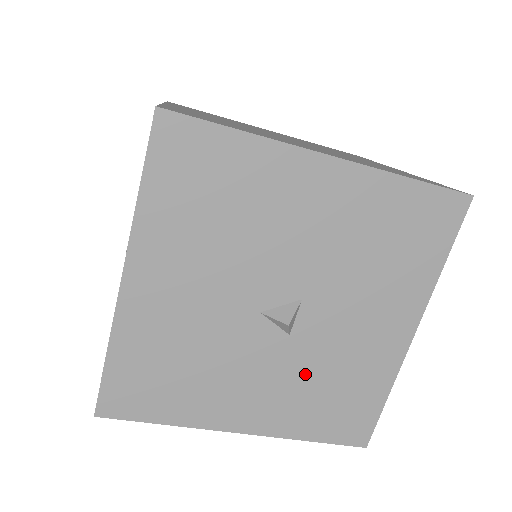
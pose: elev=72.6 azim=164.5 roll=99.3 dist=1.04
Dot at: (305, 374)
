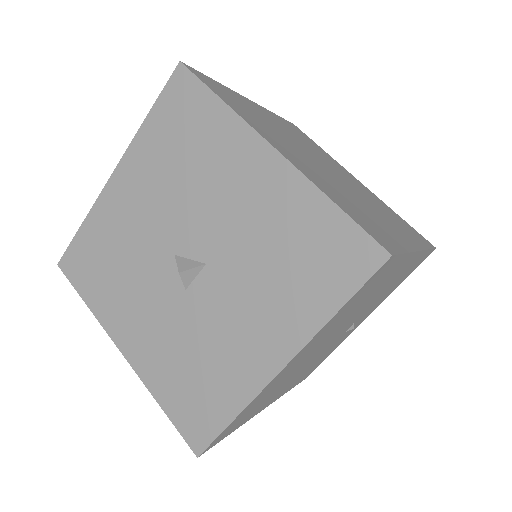
Dot at: (182, 336)
